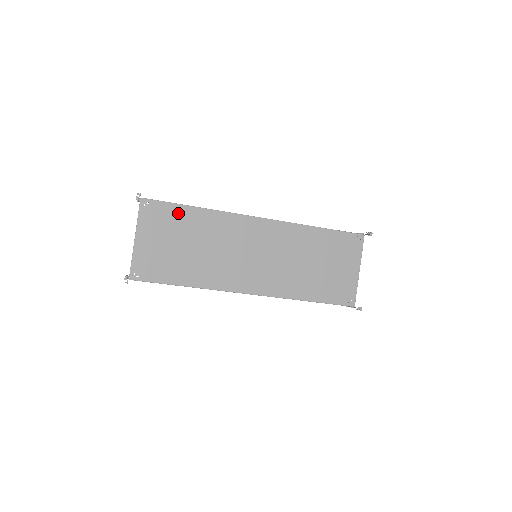
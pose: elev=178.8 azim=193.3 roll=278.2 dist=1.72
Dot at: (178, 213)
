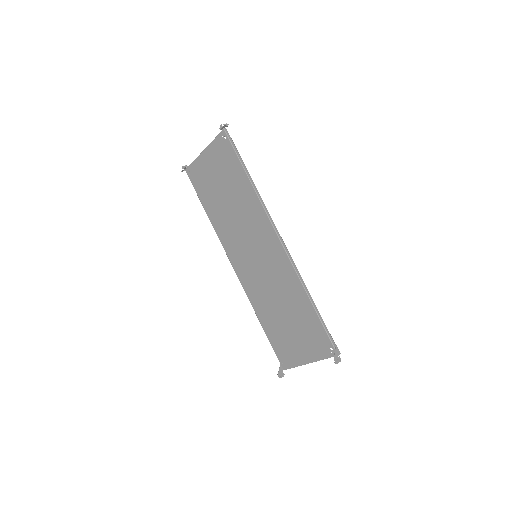
Dot at: (236, 167)
